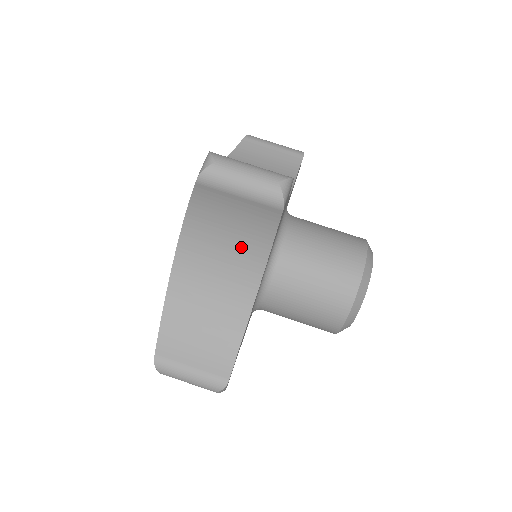
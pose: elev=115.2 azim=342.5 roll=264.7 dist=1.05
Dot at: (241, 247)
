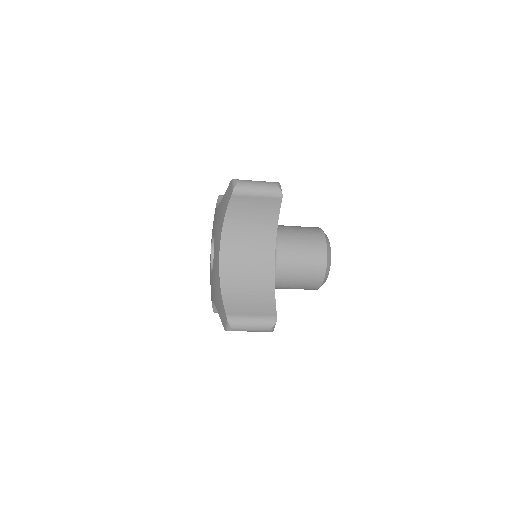
Dot at: (259, 233)
